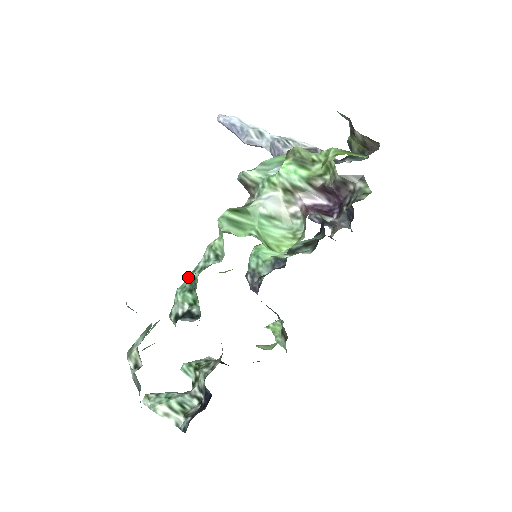
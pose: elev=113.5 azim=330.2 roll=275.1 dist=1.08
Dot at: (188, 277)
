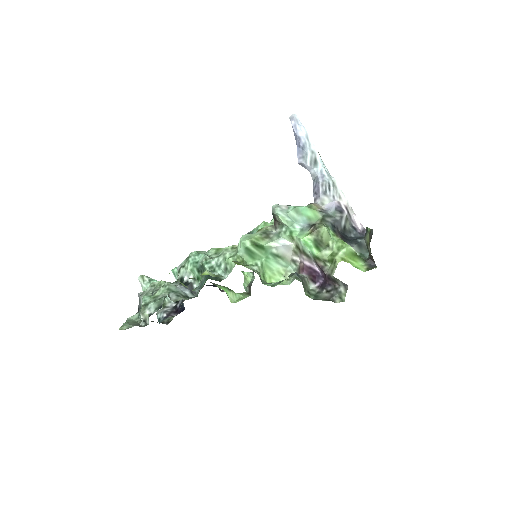
Dot at: (201, 255)
